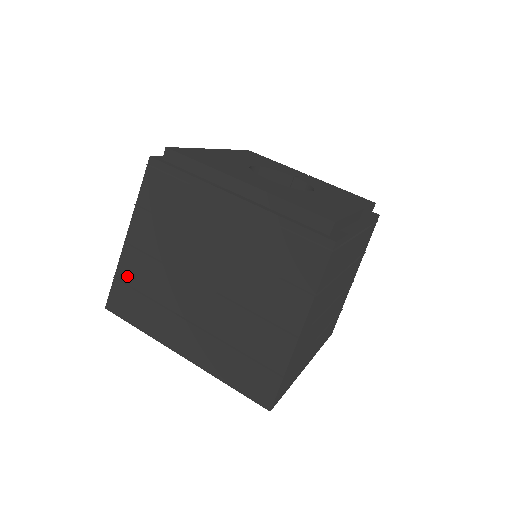
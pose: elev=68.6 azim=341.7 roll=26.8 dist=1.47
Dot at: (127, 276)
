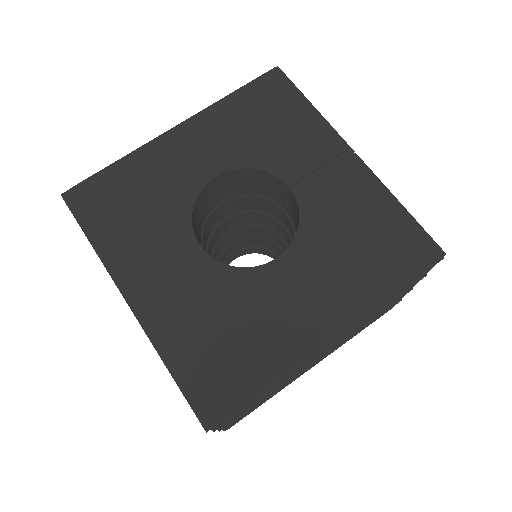
Dot at: occluded
